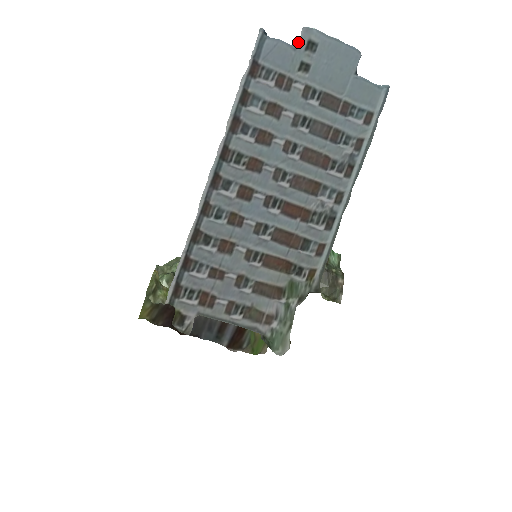
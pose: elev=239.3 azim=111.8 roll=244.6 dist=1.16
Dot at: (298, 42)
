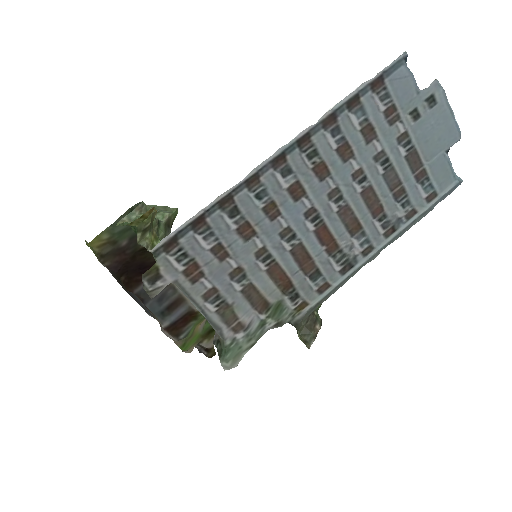
Dot at: (424, 89)
